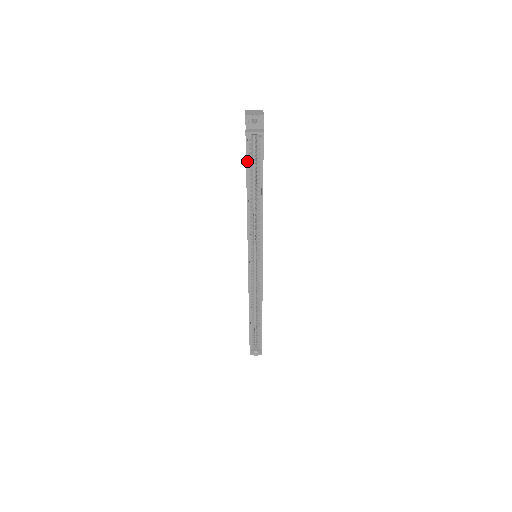
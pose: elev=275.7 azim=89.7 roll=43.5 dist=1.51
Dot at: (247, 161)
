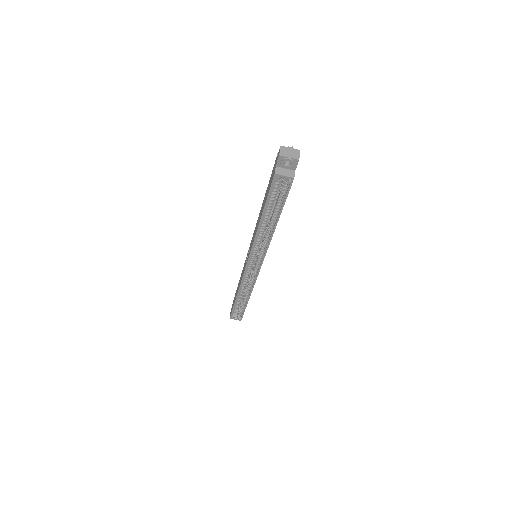
Dot at: (269, 195)
